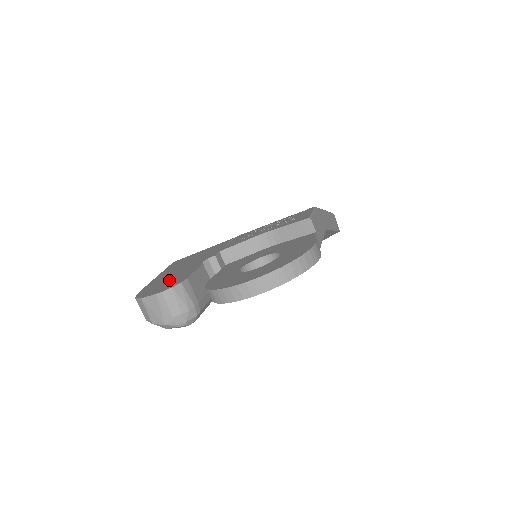
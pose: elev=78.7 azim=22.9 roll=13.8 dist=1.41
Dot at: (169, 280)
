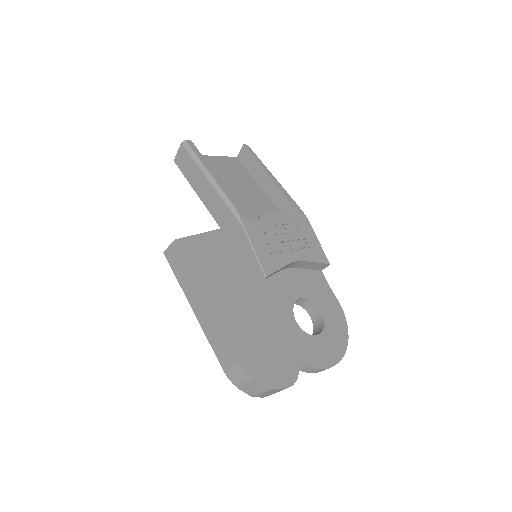
Dot at: (266, 346)
